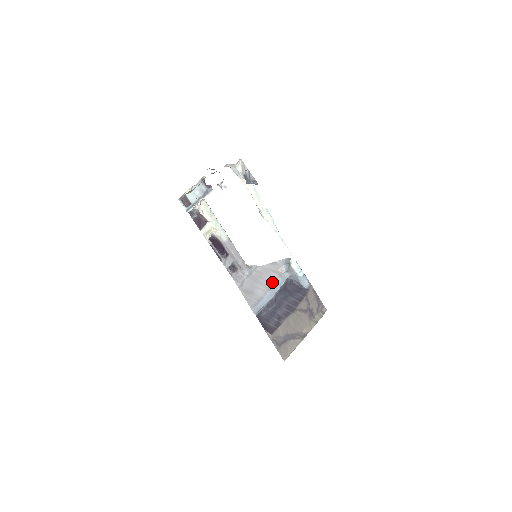
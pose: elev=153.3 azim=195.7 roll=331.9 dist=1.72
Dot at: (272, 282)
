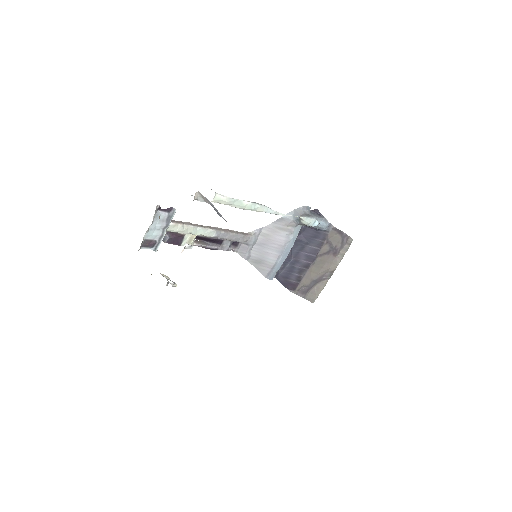
Dot at: (283, 243)
